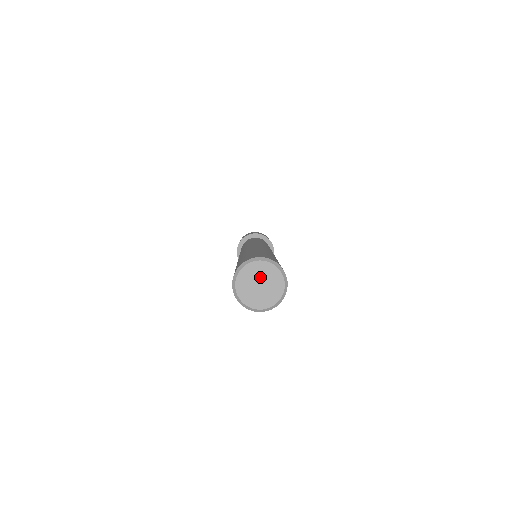
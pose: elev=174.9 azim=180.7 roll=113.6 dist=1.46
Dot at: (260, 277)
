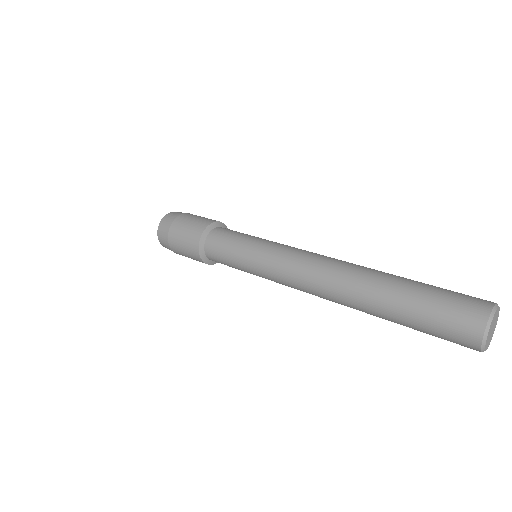
Dot at: (495, 322)
